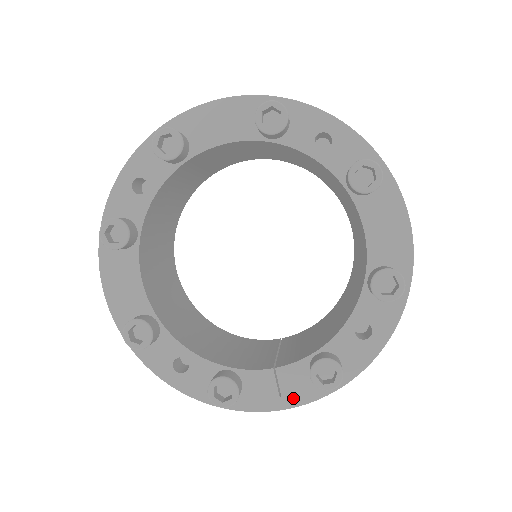
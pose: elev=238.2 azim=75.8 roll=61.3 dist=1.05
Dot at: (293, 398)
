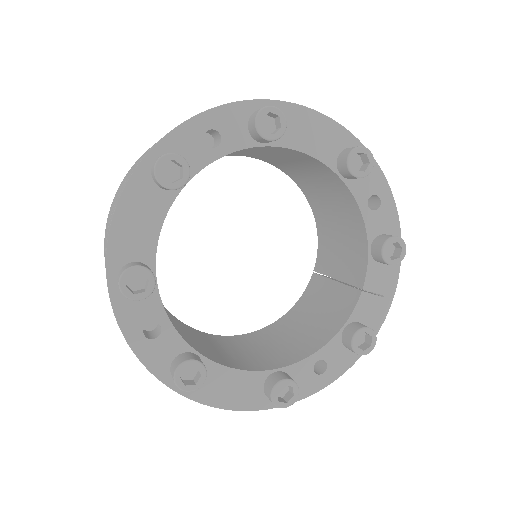
Dot at: (389, 287)
